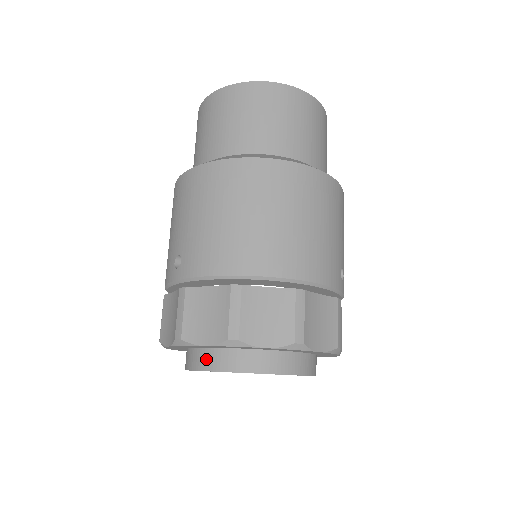
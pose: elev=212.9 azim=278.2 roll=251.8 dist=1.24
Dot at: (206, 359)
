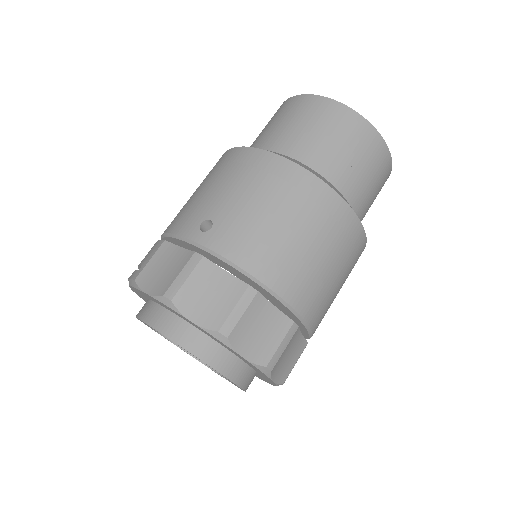
Dot at: (176, 328)
